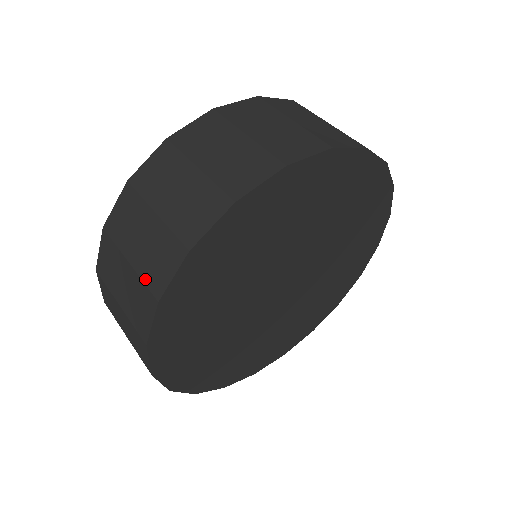
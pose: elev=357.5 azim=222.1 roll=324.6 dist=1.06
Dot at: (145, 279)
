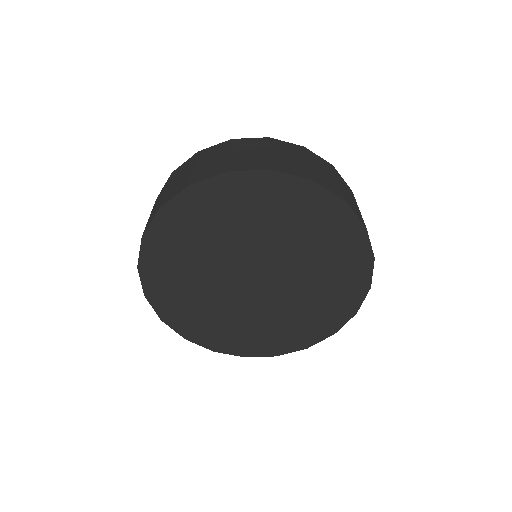
Dot at: (164, 197)
